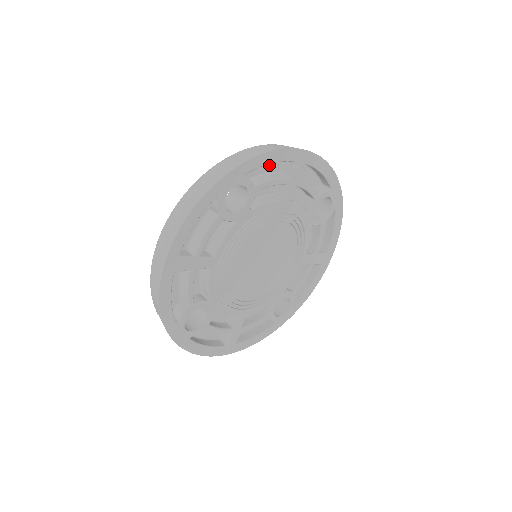
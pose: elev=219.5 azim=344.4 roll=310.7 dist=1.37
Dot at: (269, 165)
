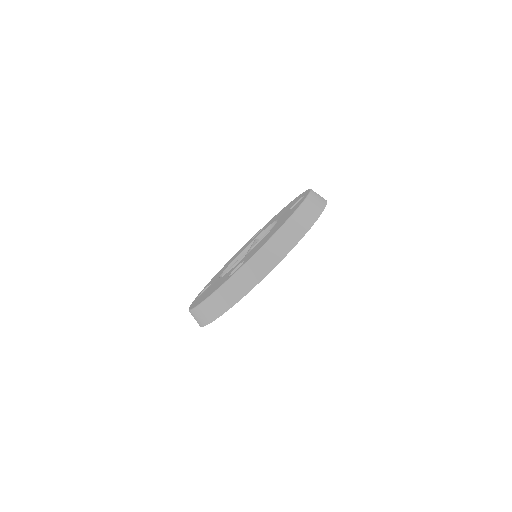
Dot at: occluded
